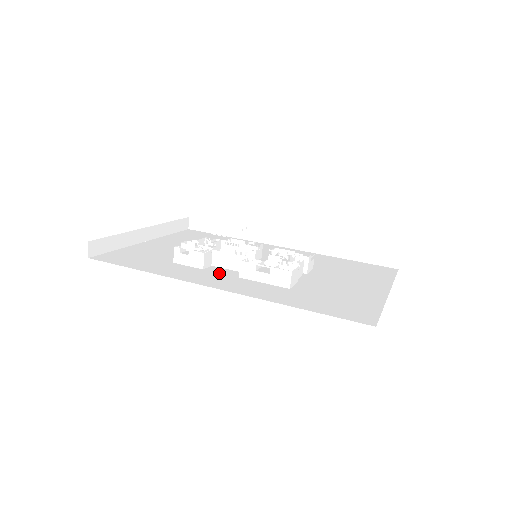
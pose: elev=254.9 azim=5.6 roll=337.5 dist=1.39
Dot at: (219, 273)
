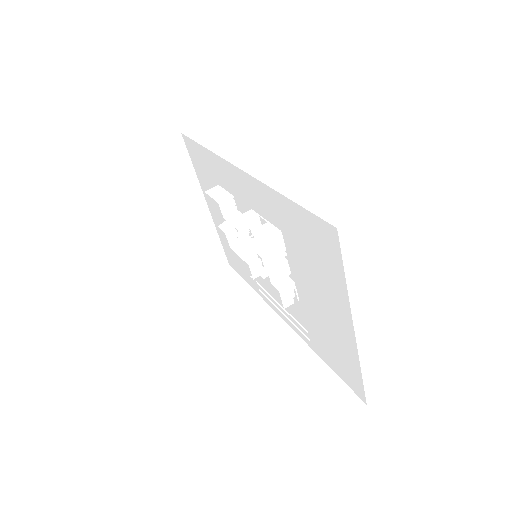
Dot at: occluded
